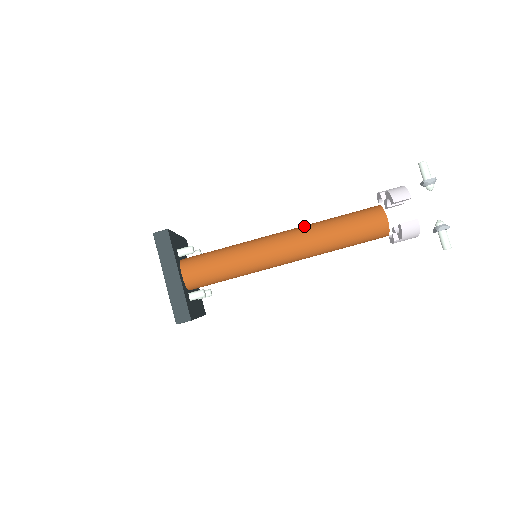
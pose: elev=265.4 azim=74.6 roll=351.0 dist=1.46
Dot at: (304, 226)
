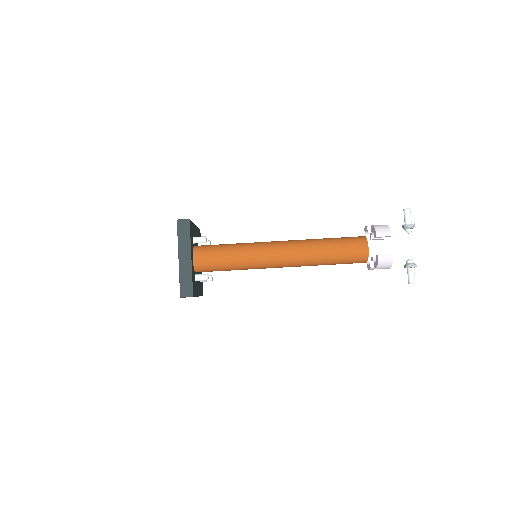
Dot at: (300, 240)
